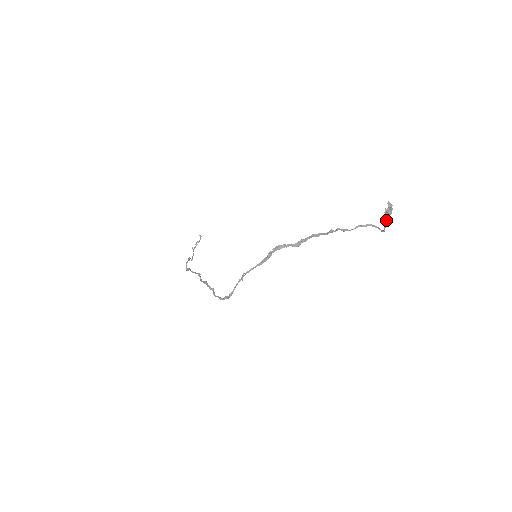
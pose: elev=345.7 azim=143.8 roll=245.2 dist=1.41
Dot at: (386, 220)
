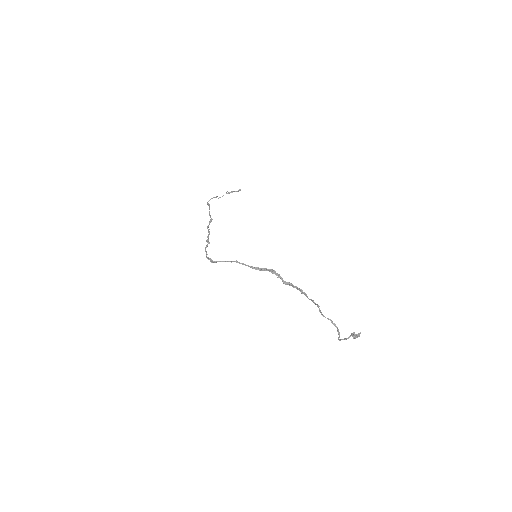
Dot at: (348, 337)
